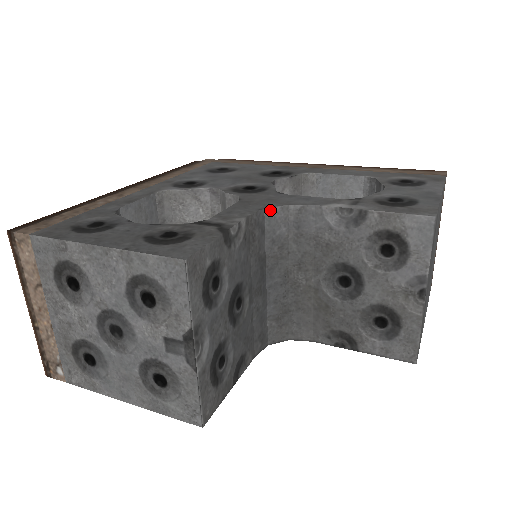
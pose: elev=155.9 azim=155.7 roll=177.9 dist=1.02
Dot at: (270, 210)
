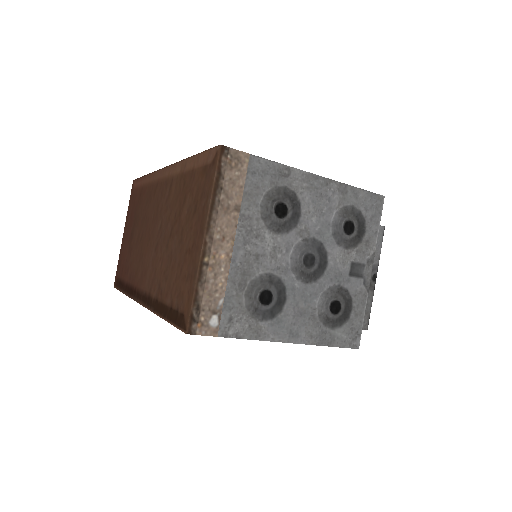
Dot at: occluded
